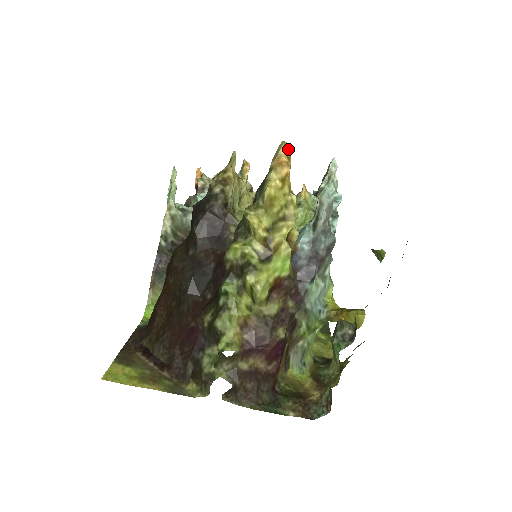
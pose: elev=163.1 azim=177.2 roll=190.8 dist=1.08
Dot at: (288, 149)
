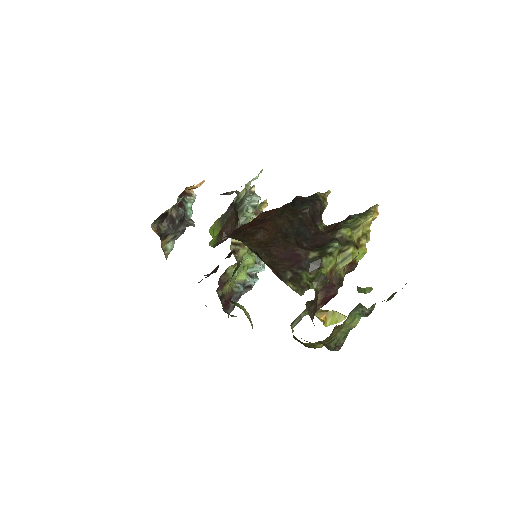
Dot at: (377, 210)
